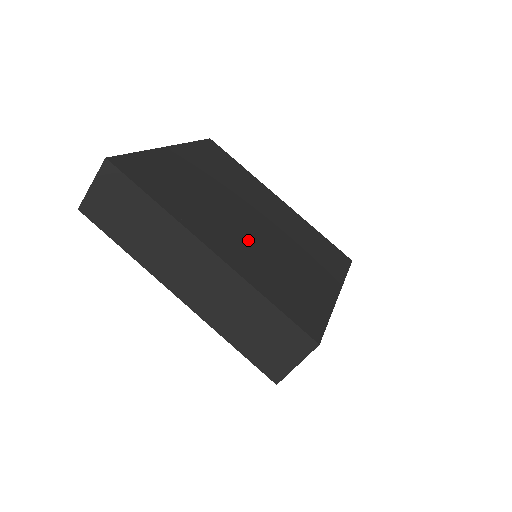
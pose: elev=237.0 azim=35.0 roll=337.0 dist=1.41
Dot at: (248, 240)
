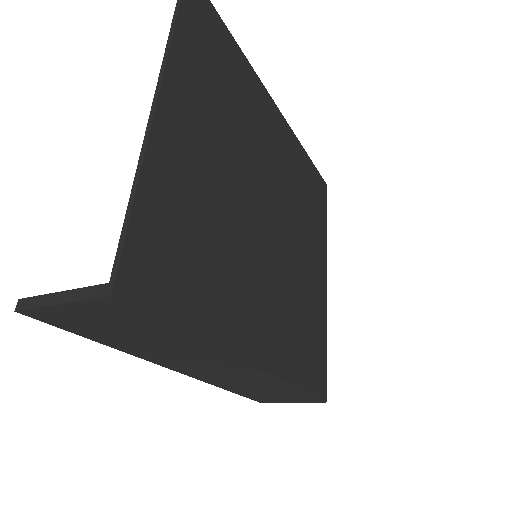
Dot at: (272, 282)
